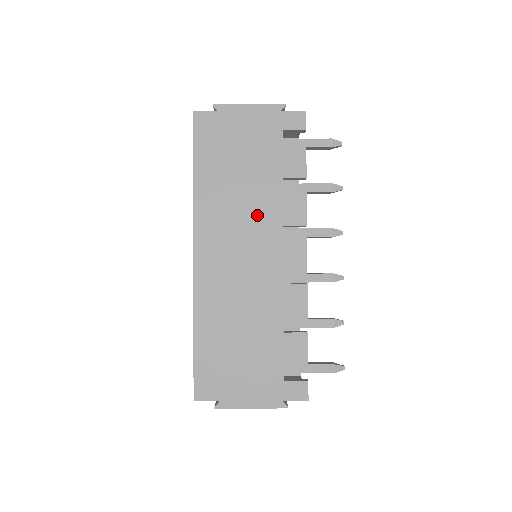
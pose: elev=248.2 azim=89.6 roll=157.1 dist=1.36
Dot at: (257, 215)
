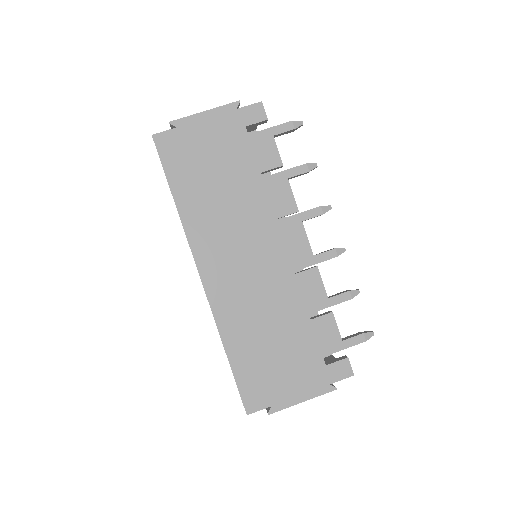
Dot at: (248, 216)
